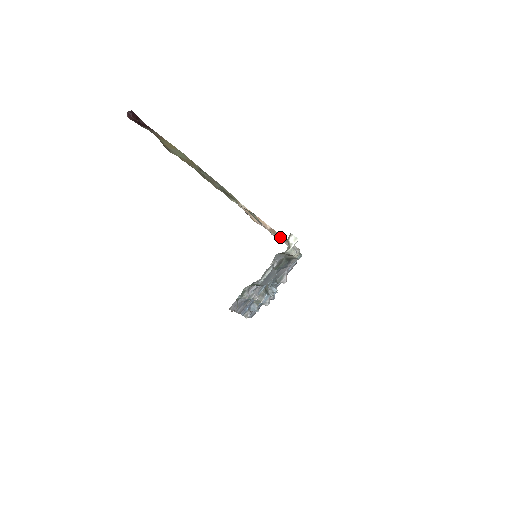
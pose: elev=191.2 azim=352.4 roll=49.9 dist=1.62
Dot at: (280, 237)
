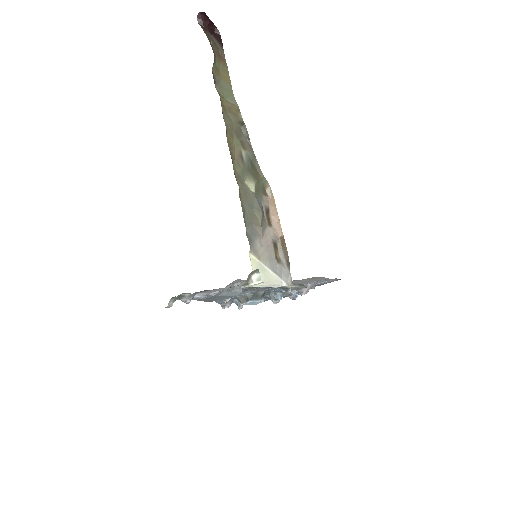
Dot at: (286, 254)
